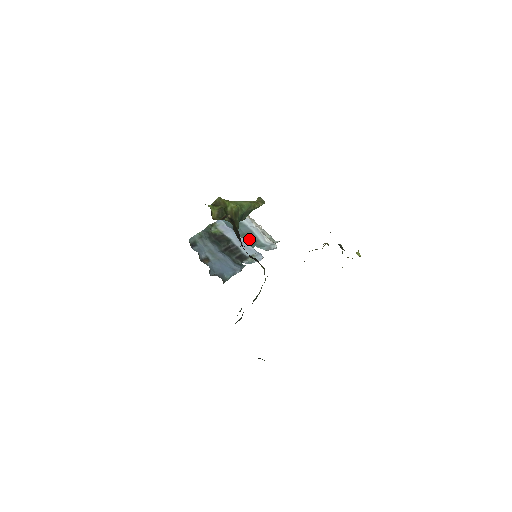
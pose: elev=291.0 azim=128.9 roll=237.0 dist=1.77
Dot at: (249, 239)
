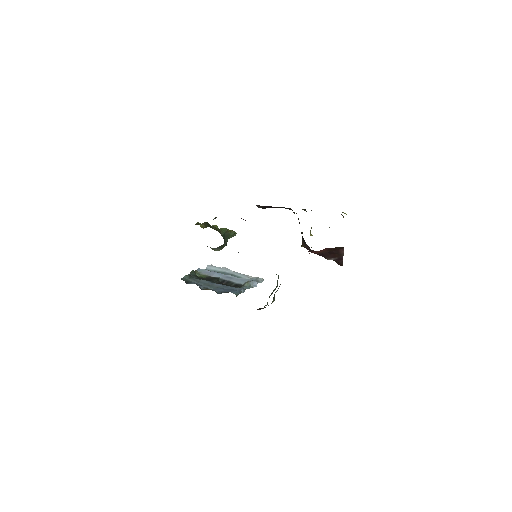
Dot at: occluded
